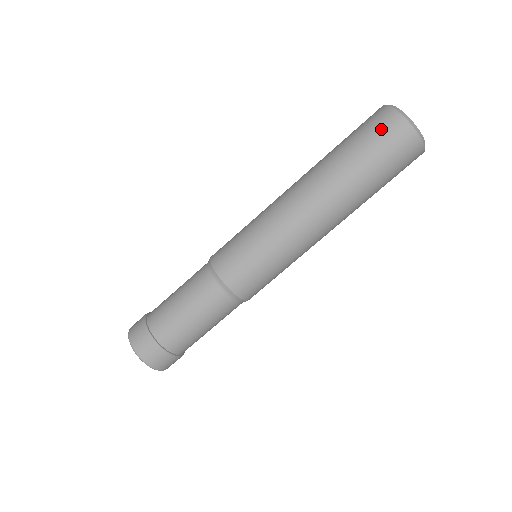
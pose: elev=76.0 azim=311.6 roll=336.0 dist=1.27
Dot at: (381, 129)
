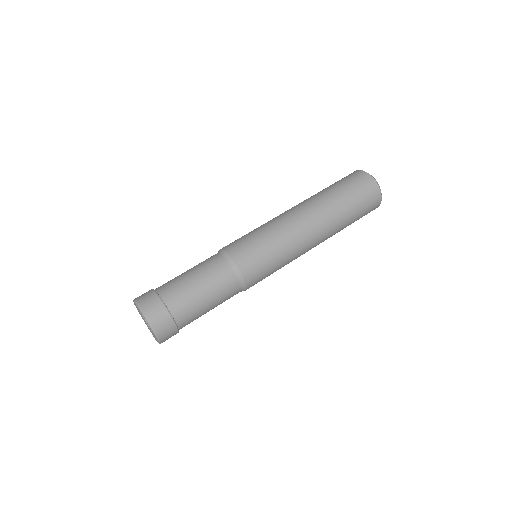
Dot at: (355, 179)
